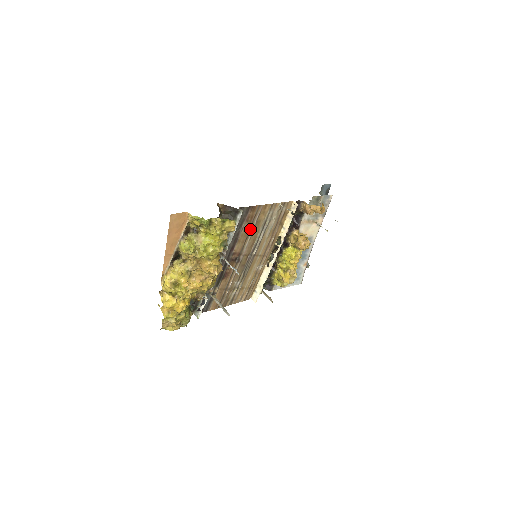
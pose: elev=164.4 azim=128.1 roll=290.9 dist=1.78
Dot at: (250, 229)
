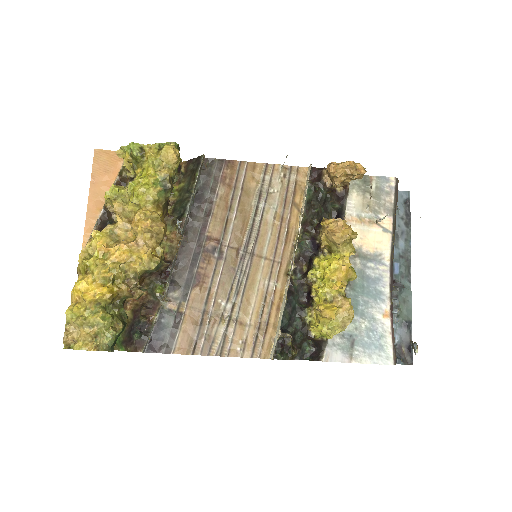
Dot at: (233, 200)
